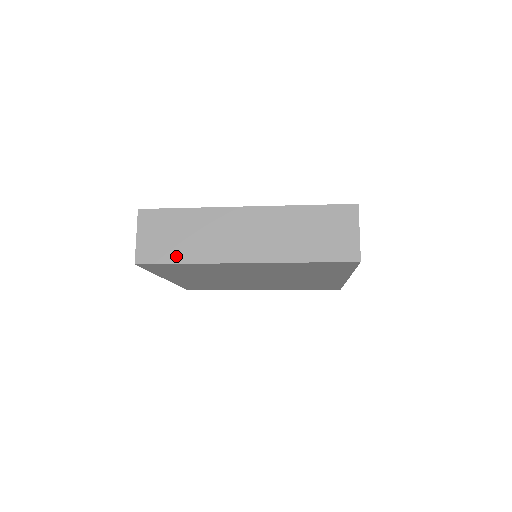
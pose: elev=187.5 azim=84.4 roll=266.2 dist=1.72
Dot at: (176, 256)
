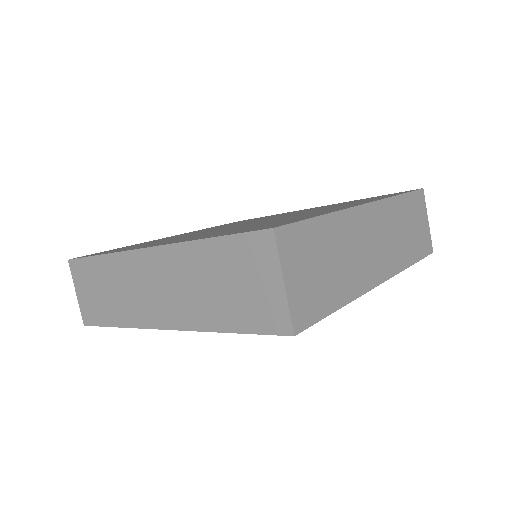
Dot at: (108, 317)
